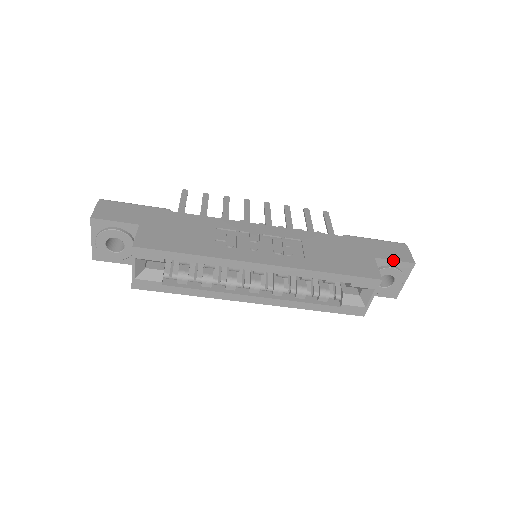
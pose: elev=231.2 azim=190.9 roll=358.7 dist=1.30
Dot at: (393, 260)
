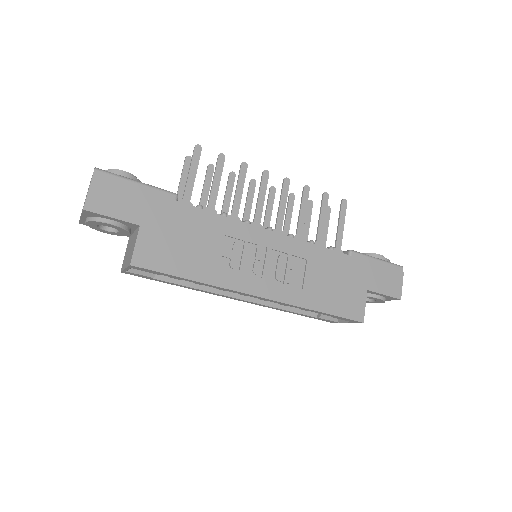
Dot at: (383, 294)
